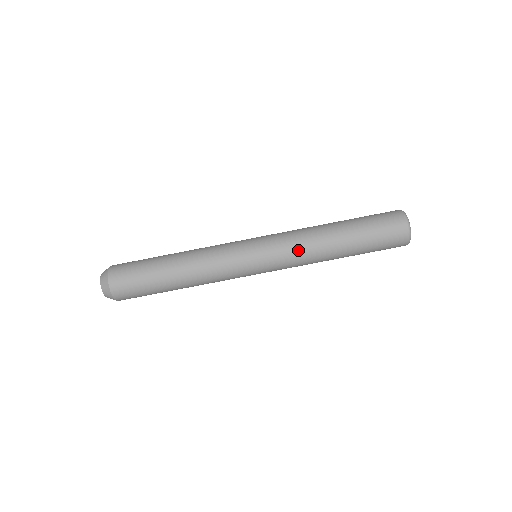
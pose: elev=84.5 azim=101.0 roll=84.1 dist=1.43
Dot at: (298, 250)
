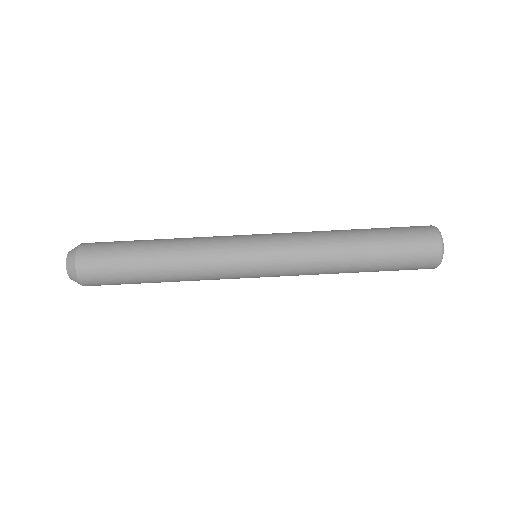
Dot at: (307, 249)
